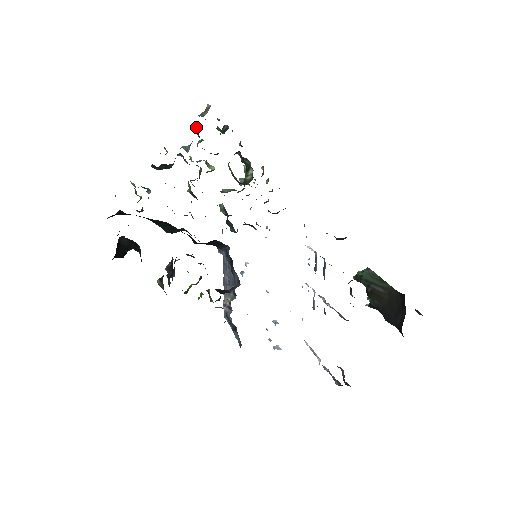
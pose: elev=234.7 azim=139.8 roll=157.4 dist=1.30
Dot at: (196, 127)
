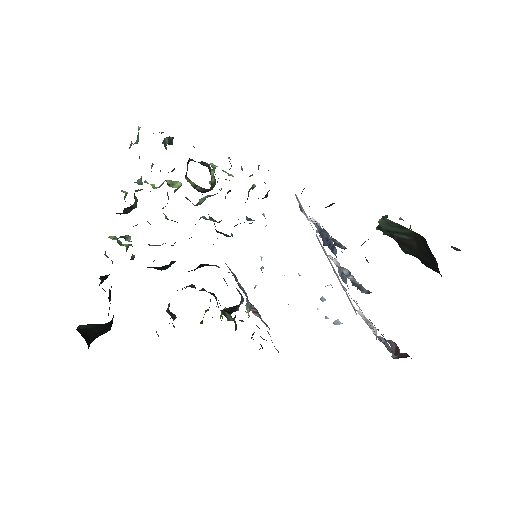
Dot at: occluded
